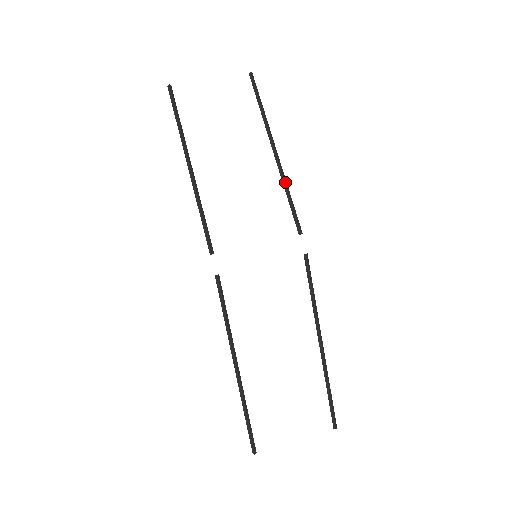
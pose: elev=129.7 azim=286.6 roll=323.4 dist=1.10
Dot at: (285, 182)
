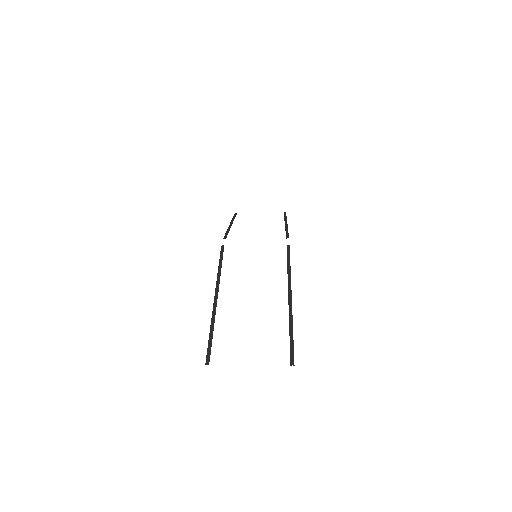
Dot at: (287, 229)
